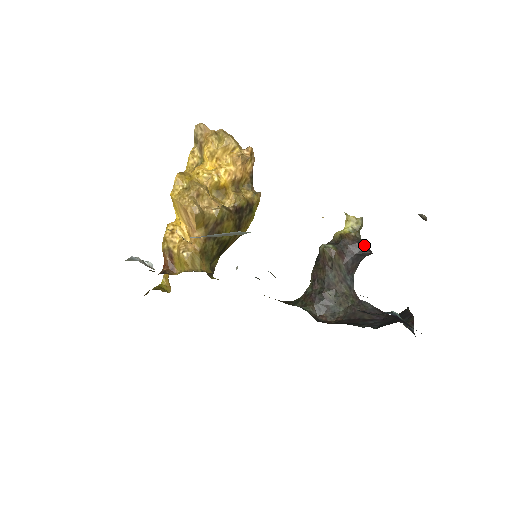
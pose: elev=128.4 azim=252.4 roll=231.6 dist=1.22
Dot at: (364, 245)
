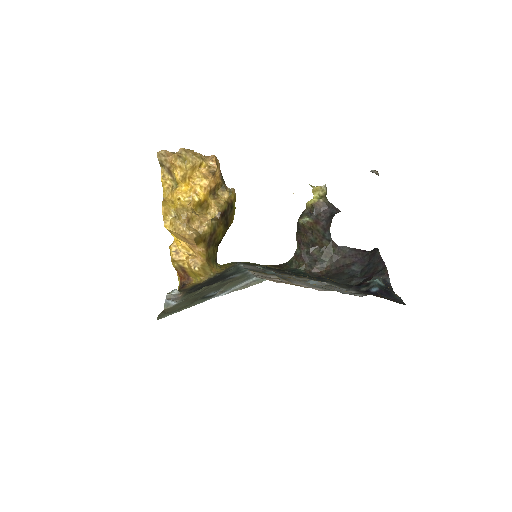
Dot at: (332, 207)
